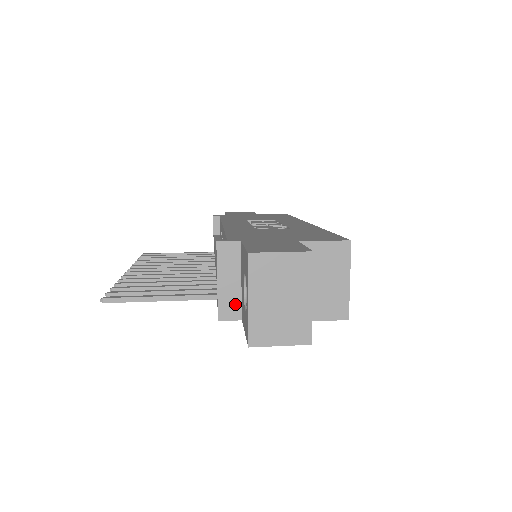
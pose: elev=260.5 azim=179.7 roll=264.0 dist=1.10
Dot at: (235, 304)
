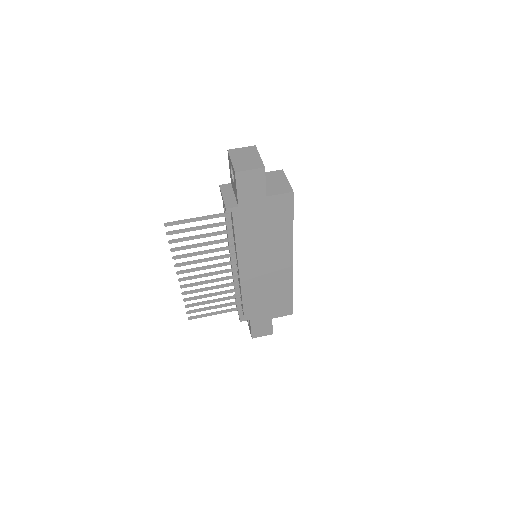
Dot at: (233, 202)
